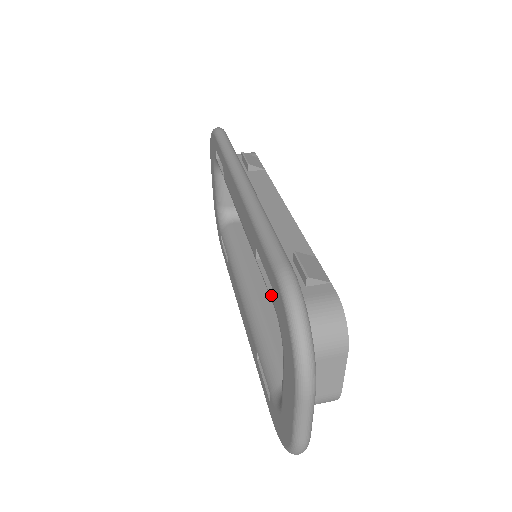
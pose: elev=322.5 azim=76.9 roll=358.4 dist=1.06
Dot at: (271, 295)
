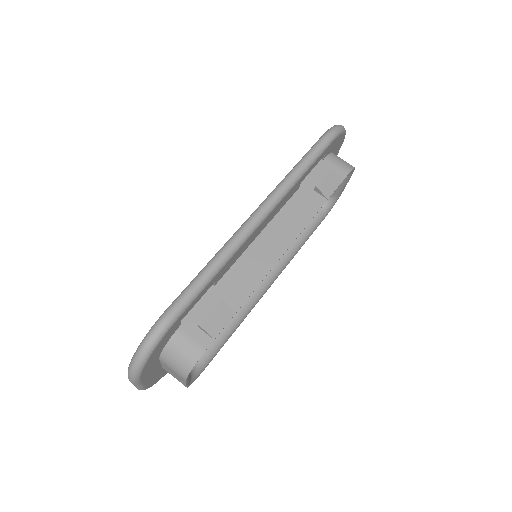
Dot at: occluded
